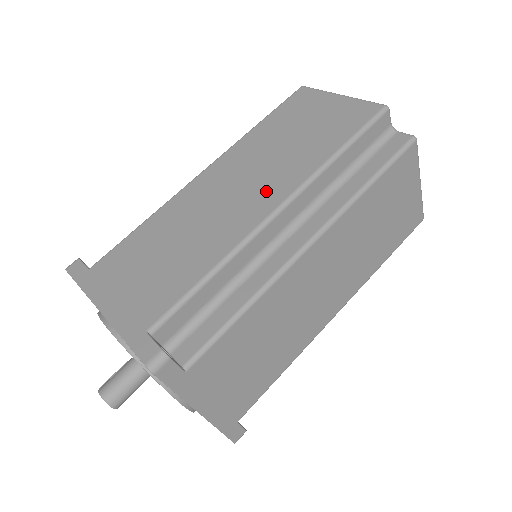
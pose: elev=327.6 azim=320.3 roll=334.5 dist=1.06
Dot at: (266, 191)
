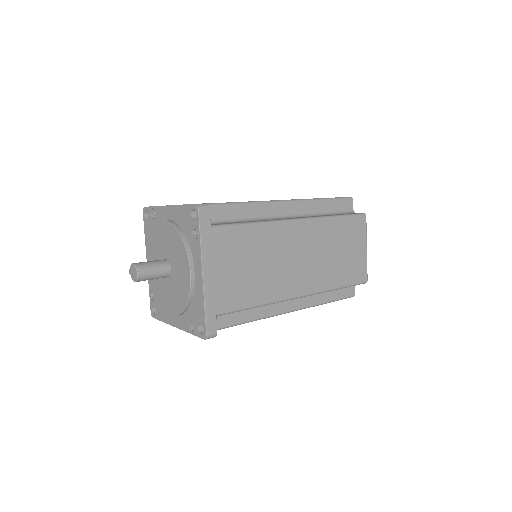
Dot at: occluded
